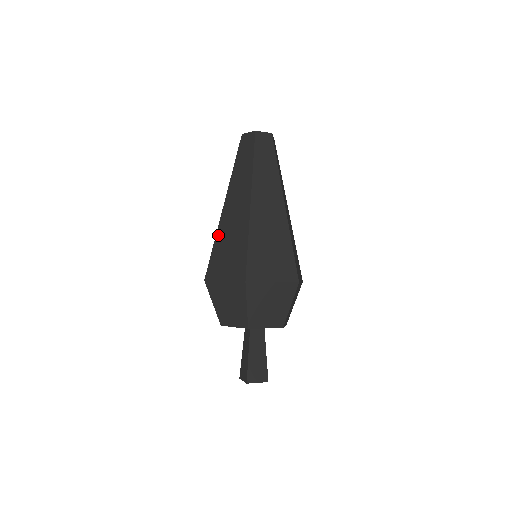
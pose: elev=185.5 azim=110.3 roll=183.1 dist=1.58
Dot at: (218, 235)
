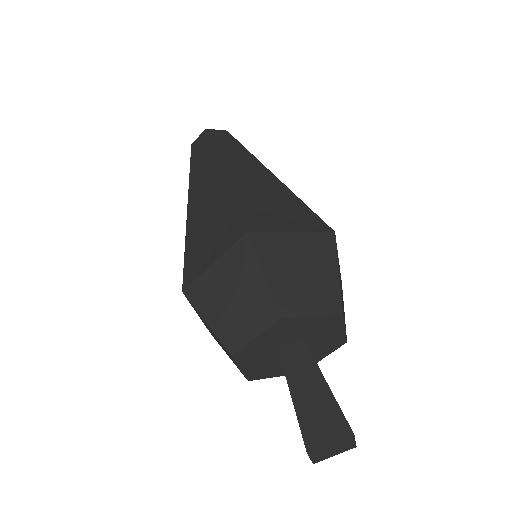
Dot at: (236, 191)
